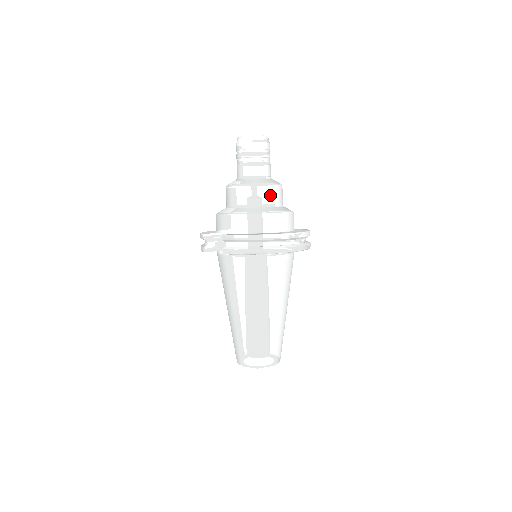
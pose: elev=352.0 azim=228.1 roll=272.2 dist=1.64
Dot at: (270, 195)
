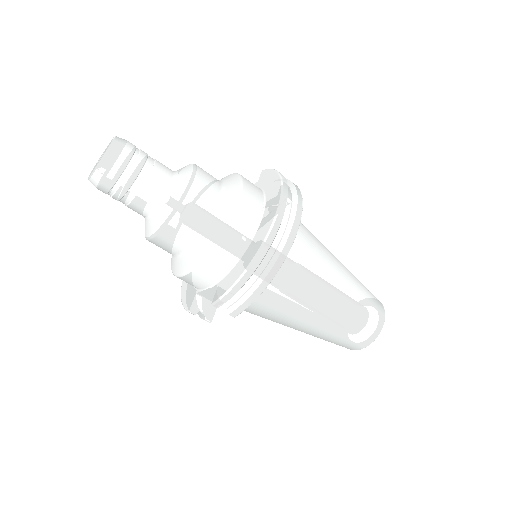
Dot at: (201, 201)
